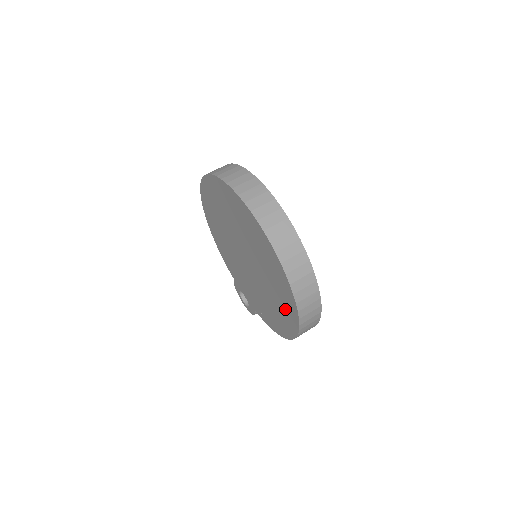
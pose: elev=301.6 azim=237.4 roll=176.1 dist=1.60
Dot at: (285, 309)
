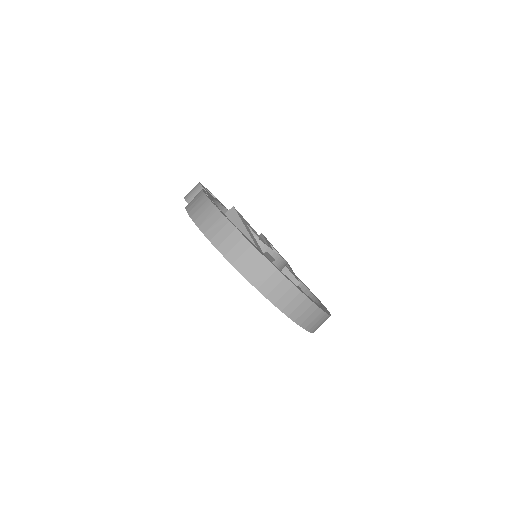
Dot at: occluded
